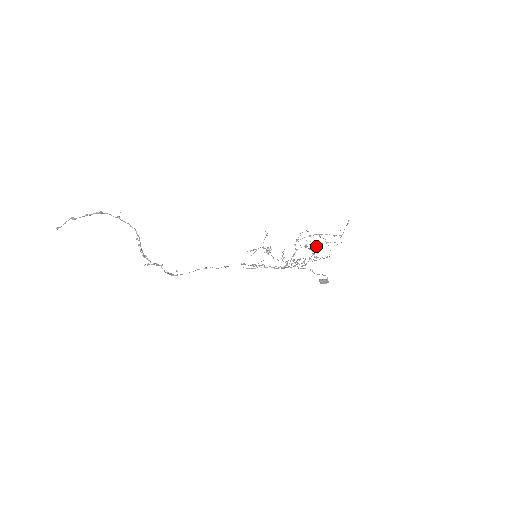
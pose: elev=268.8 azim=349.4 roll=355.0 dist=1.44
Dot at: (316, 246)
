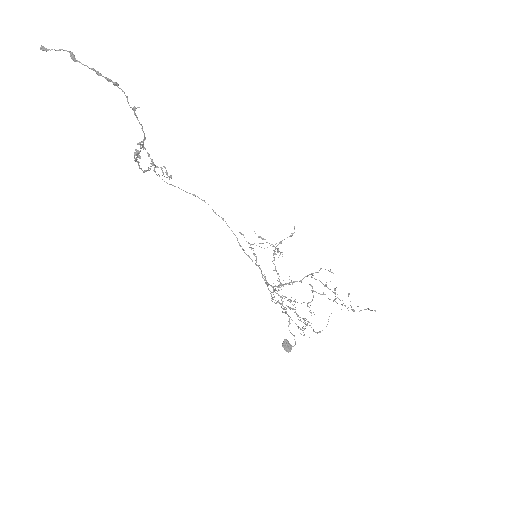
Dot at: (322, 294)
